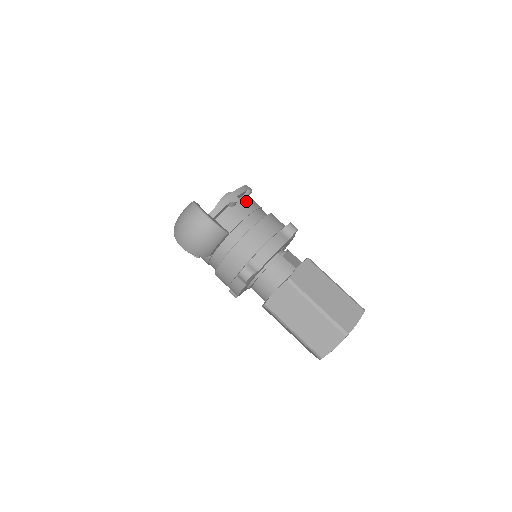
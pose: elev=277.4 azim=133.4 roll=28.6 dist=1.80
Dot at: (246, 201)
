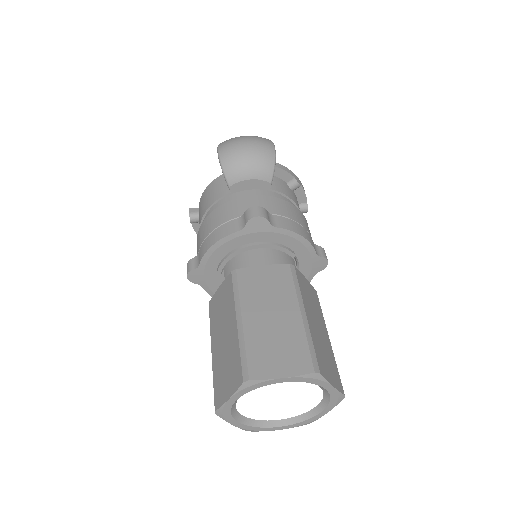
Dot at: occluded
